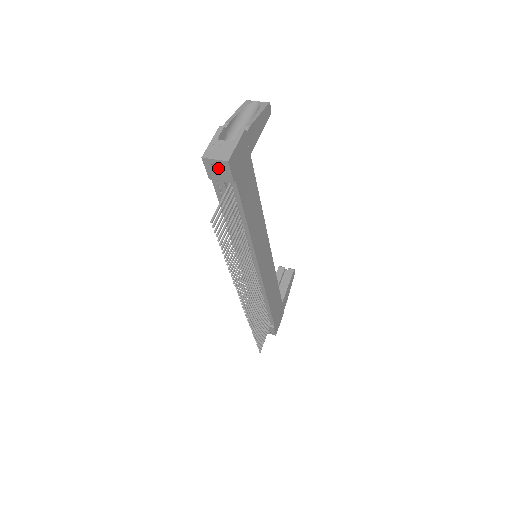
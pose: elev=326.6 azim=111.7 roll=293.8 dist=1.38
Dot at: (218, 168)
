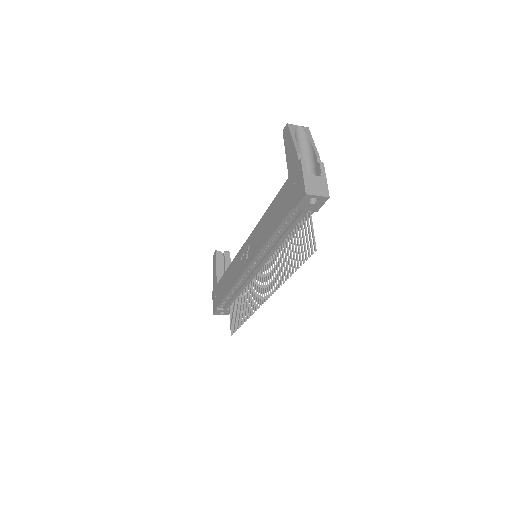
Dot at: (311, 201)
